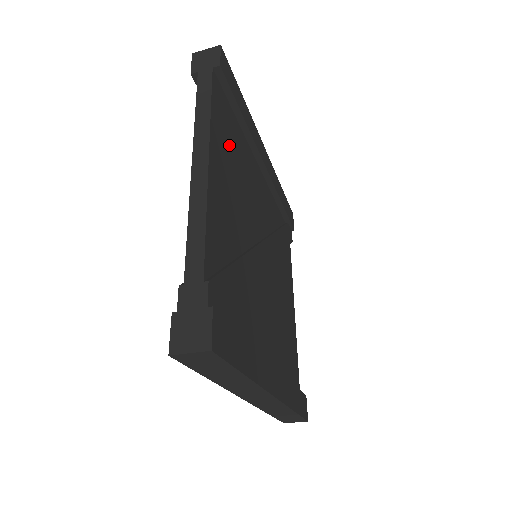
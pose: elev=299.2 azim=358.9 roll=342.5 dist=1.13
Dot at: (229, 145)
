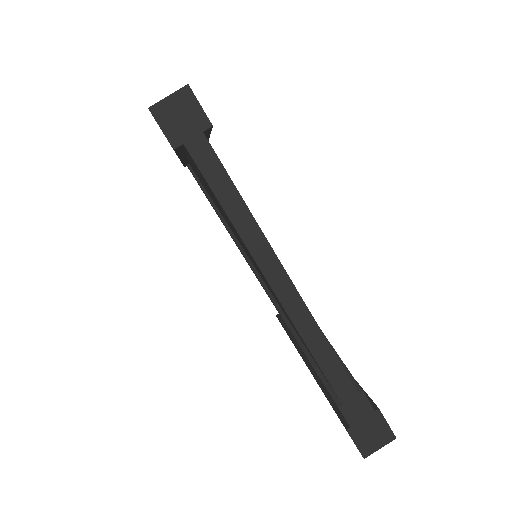
Dot at: occluded
